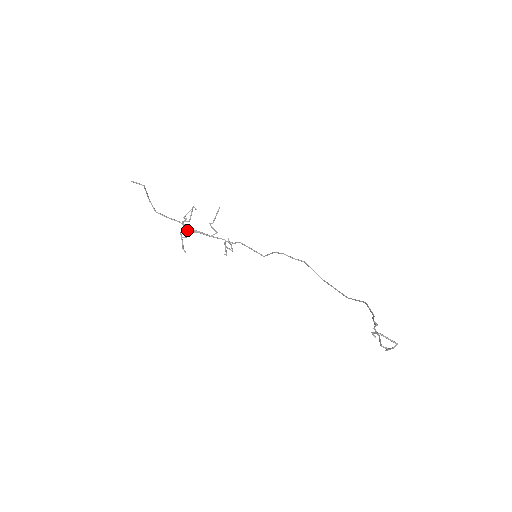
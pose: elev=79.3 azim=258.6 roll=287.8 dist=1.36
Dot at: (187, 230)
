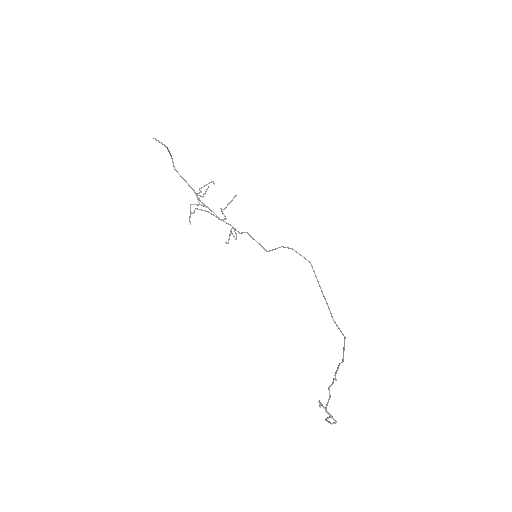
Dot at: (198, 204)
